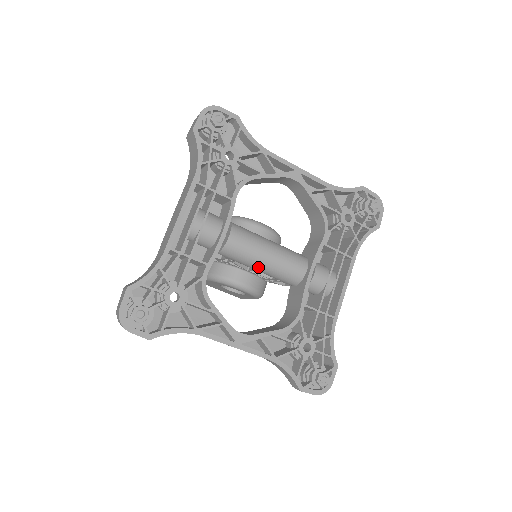
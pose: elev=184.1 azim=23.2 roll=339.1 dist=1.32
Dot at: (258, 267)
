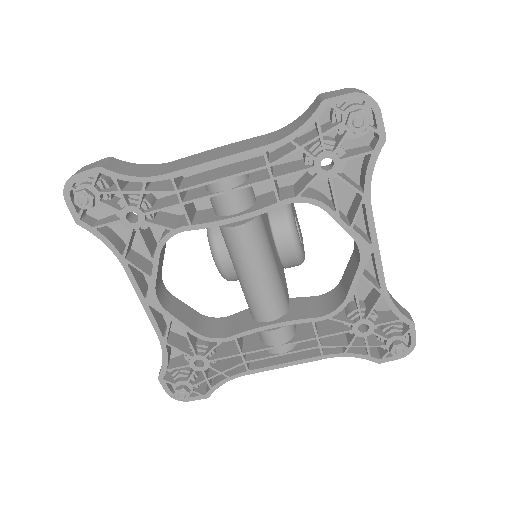
Dot at: (237, 271)
